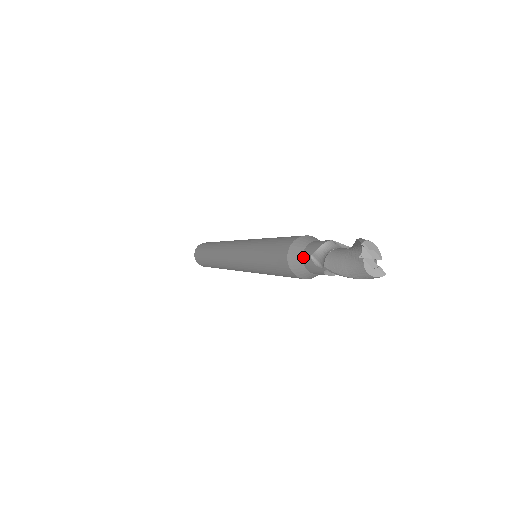
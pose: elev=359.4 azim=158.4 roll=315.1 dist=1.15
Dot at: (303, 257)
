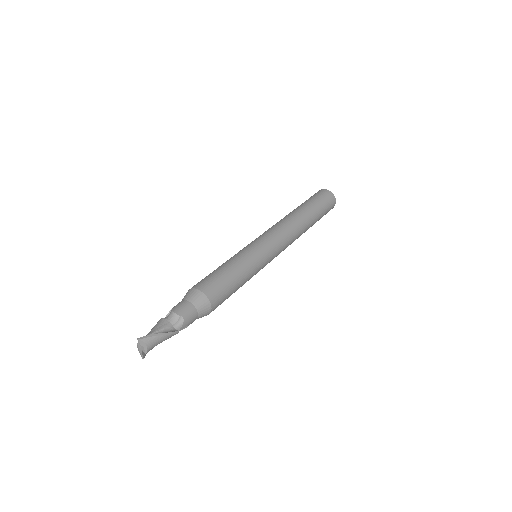
Dot at: (180, 302)
